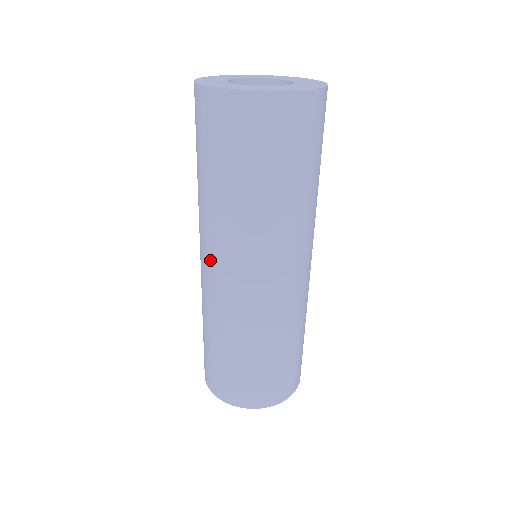
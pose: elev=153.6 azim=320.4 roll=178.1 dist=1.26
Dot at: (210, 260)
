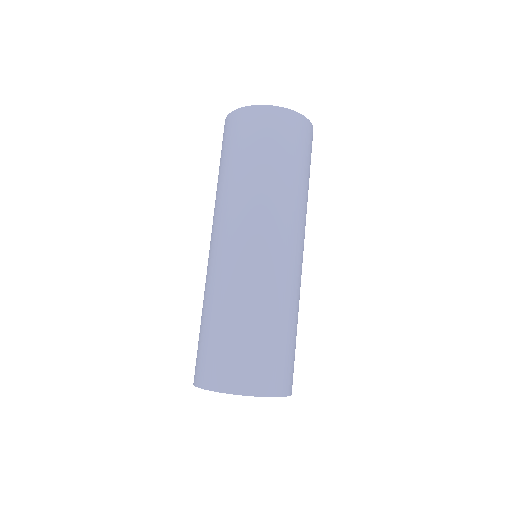
Dot at: occluded
